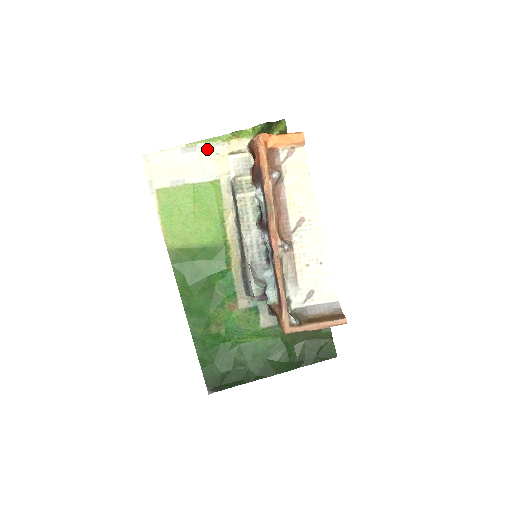
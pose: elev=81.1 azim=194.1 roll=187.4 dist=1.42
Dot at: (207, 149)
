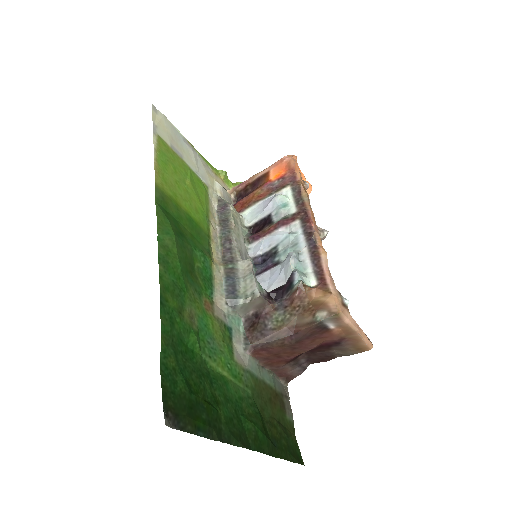
Dot at: (202, 161)
